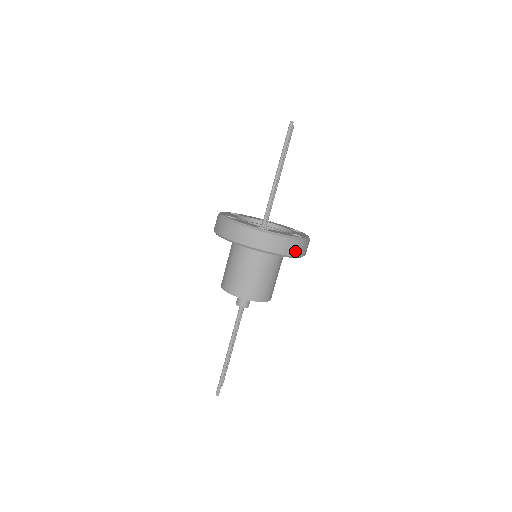
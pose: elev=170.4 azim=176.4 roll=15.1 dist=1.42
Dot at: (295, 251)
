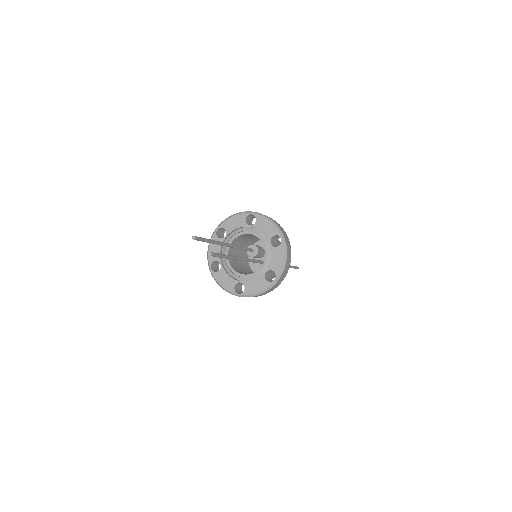
Dot at: (289, 249)
